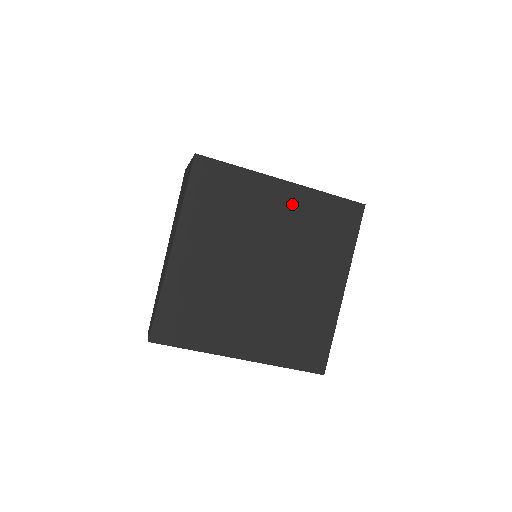
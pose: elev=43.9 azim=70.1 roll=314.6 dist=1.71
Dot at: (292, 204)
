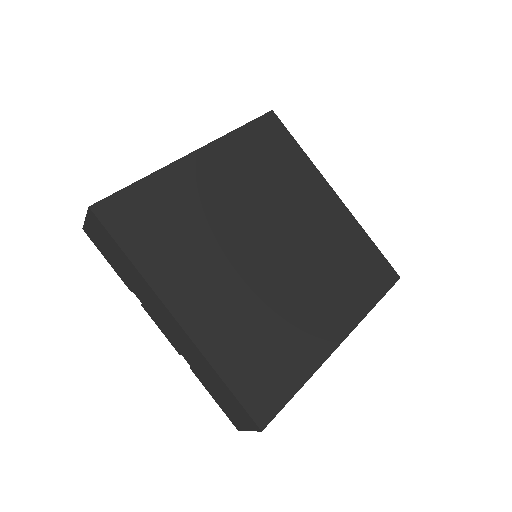
Dot at: (332, 218)
